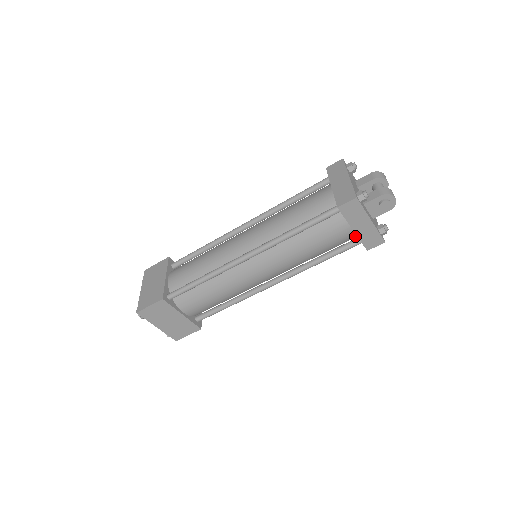
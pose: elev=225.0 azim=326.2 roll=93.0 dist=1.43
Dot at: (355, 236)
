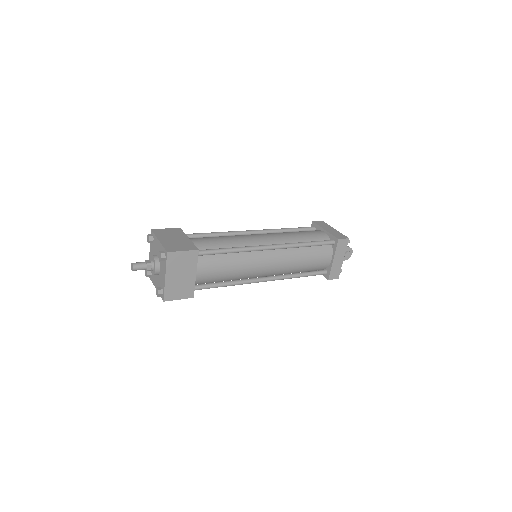
Dot at: (326, 267)
